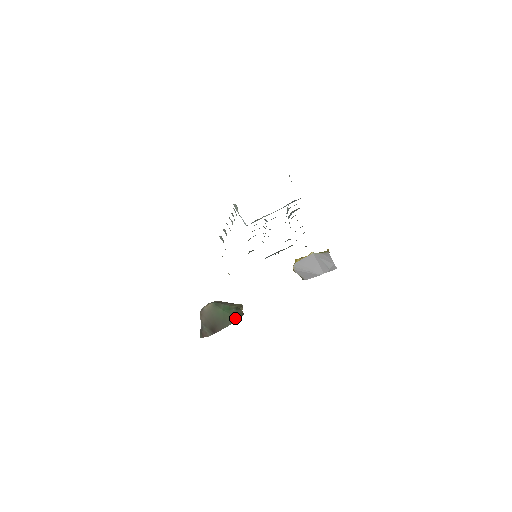
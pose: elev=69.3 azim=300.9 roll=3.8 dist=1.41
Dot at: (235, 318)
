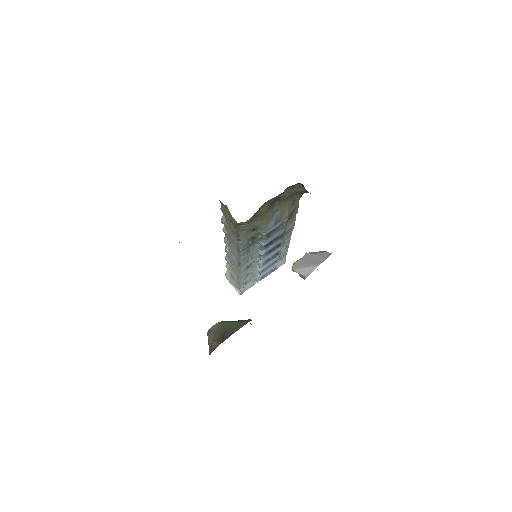
Dot at: (245, 322)
